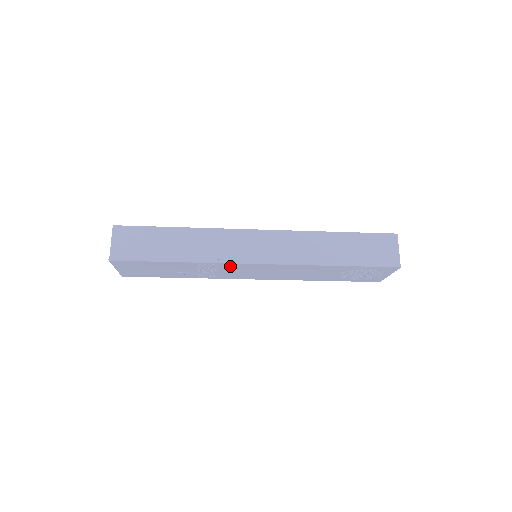
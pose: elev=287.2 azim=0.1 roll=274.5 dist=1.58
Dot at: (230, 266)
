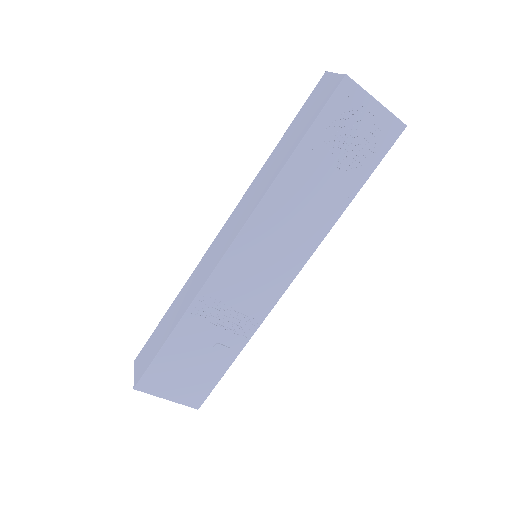
Dot at: (221, 284)
